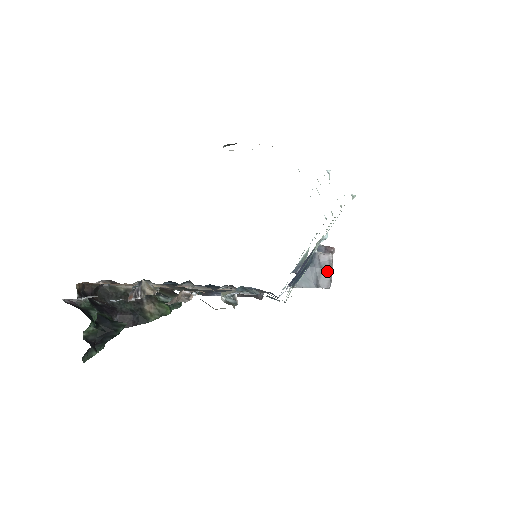
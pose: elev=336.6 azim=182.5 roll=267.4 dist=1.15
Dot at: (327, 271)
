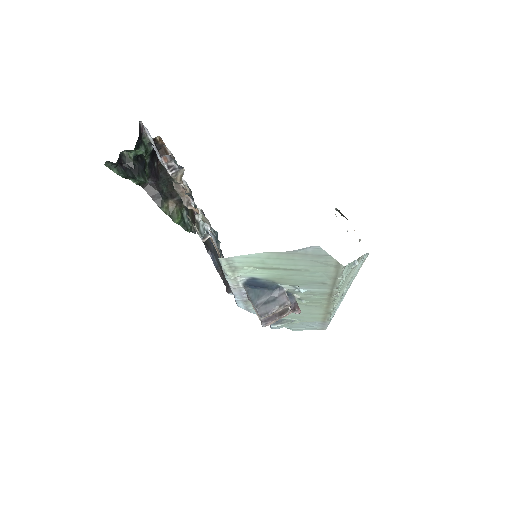
Dot at: (274, 306)
